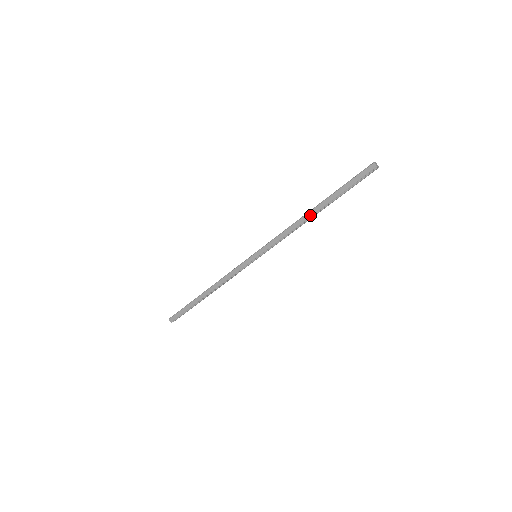
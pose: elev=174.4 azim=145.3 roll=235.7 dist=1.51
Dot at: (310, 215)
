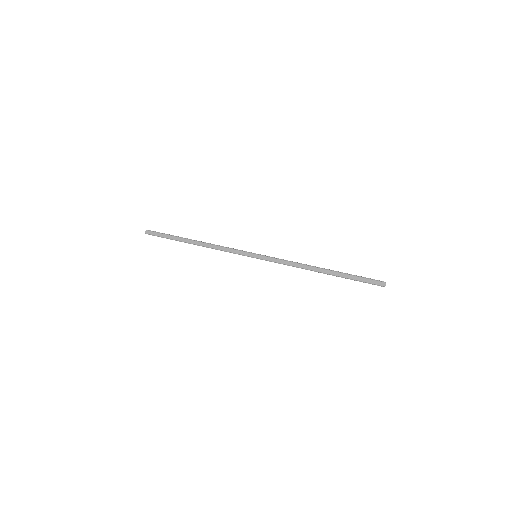
Dot at: (318, 270)
